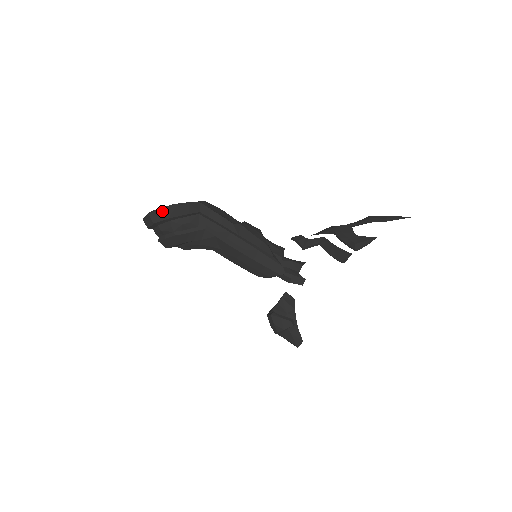
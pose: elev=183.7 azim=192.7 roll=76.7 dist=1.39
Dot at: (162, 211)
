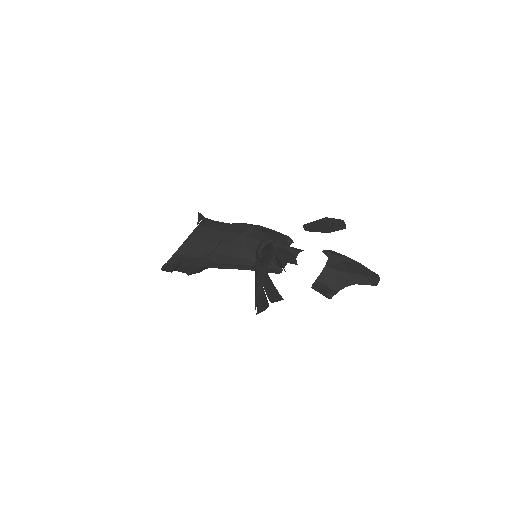
Dot at: occluded
